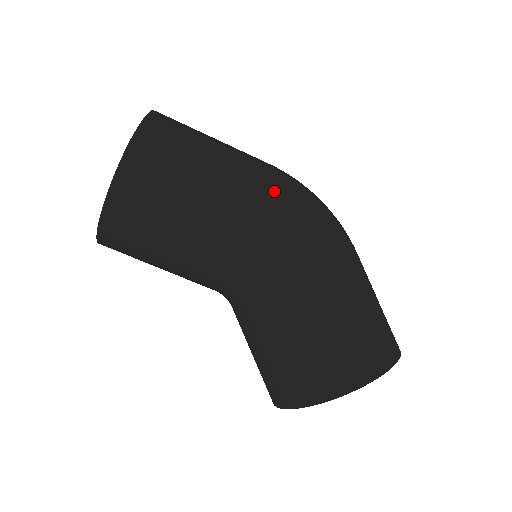
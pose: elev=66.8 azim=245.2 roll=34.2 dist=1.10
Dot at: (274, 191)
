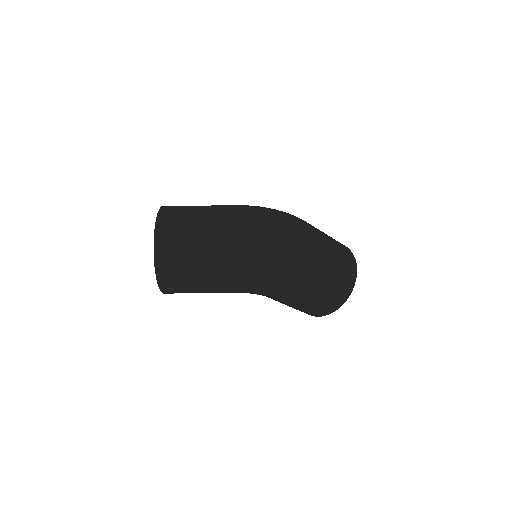
Dot at: (244, 278)
